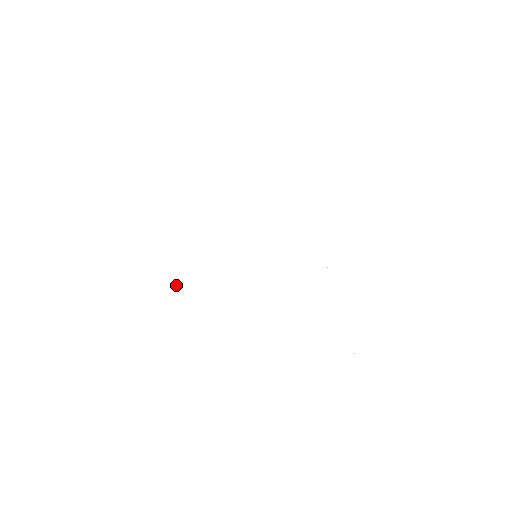
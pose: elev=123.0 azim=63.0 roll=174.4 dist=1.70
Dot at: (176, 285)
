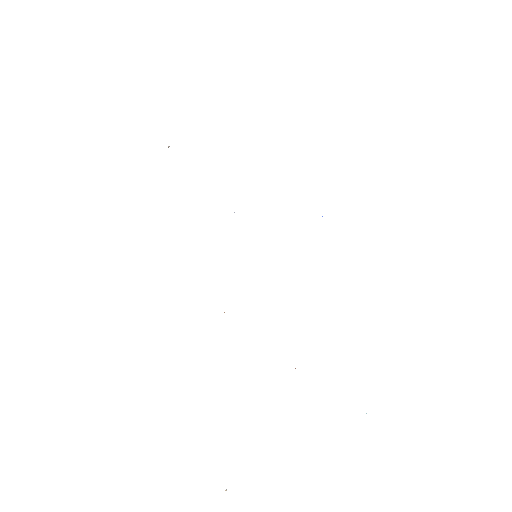
Dot at: occluded
